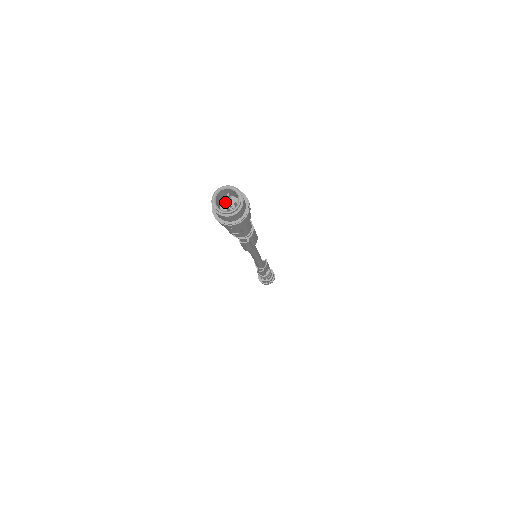
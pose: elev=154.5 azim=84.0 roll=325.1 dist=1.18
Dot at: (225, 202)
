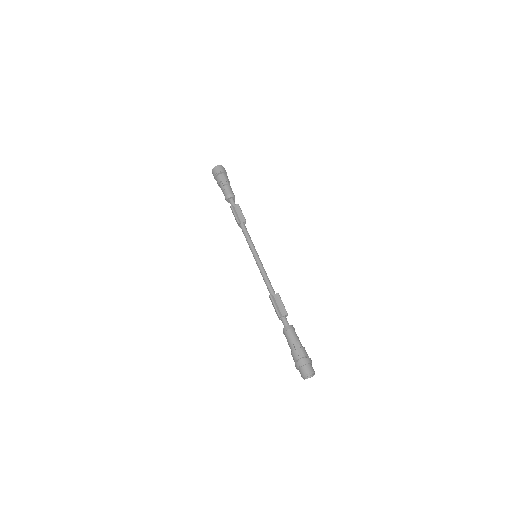
Dot at: (303, 367)
